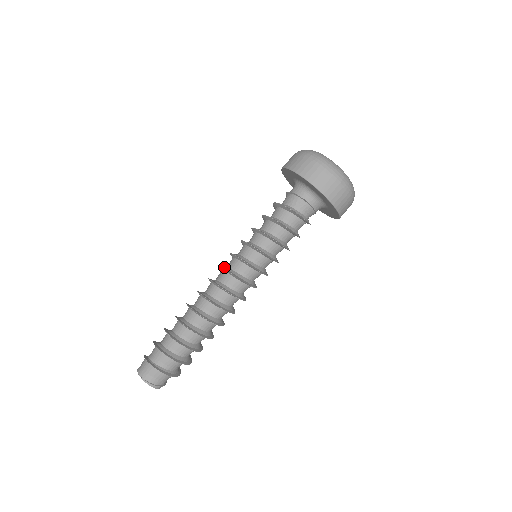
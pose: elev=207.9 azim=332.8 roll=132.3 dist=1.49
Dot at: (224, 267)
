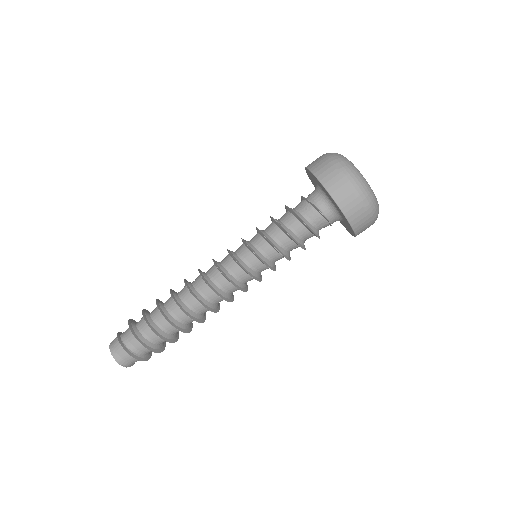
Dot at: (227, 275)
